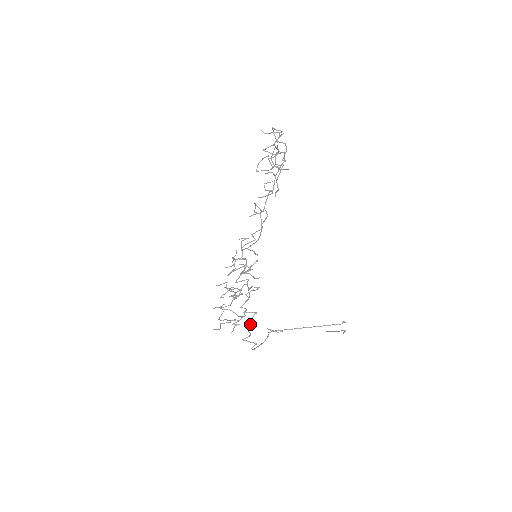
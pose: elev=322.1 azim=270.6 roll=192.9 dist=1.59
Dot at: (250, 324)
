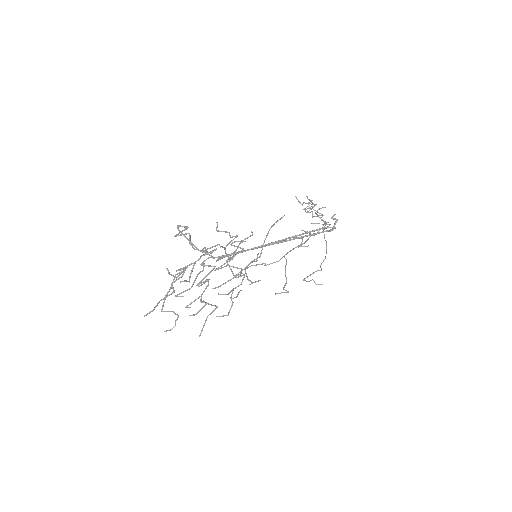
Dot at: occluded
